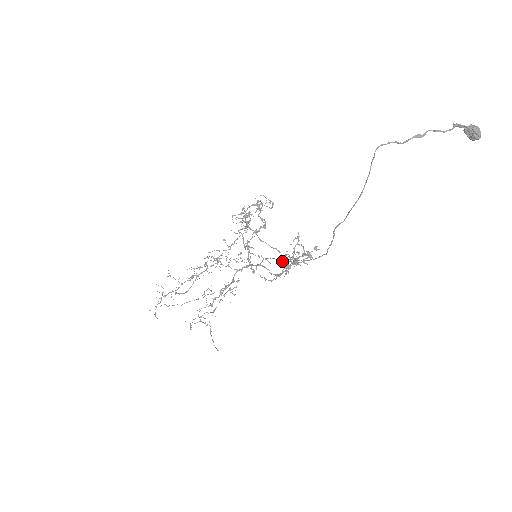
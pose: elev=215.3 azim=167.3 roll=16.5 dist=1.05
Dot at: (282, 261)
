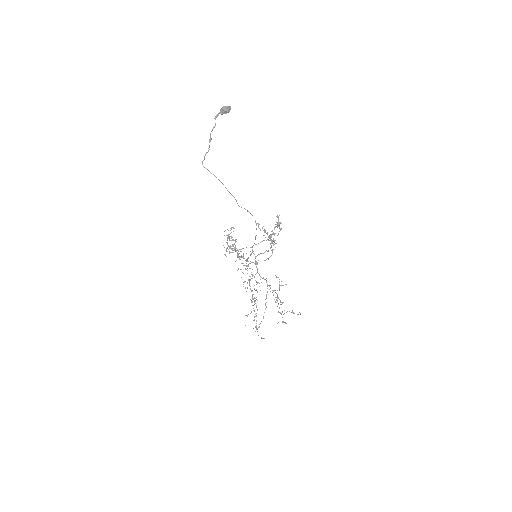
Dot at: occluded
